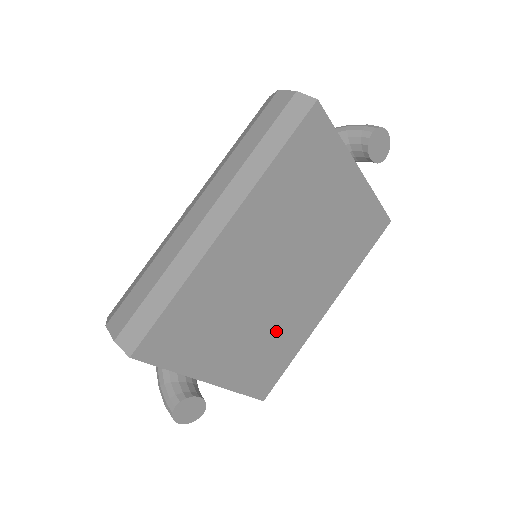
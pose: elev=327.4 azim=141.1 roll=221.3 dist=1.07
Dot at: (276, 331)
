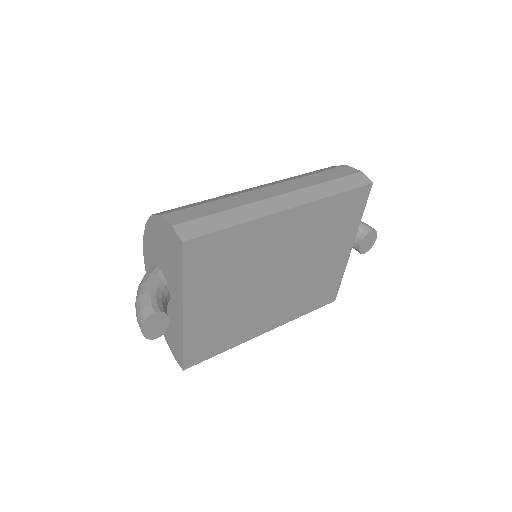
Dot at: (238, 316)
